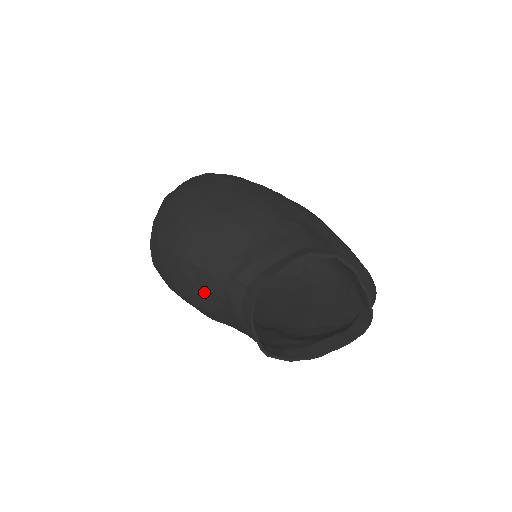
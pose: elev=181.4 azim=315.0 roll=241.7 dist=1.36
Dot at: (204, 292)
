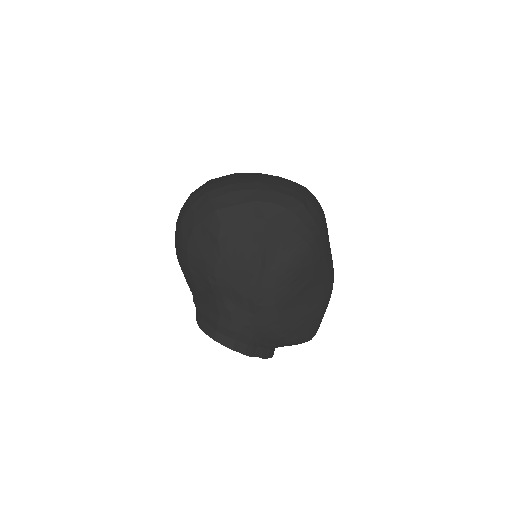
Dot at: occluded
